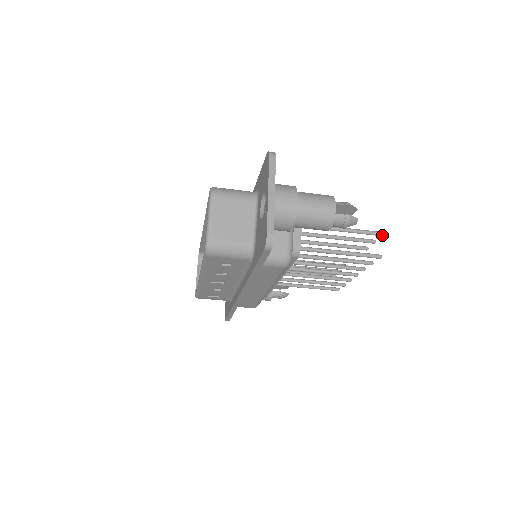
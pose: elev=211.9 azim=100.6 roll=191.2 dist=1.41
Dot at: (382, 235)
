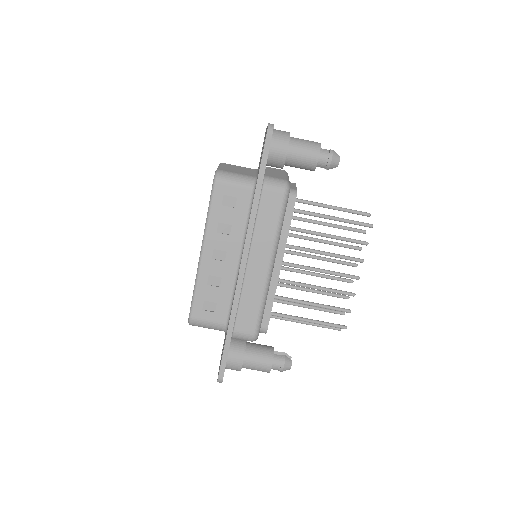
Dot at: (368, 214)
